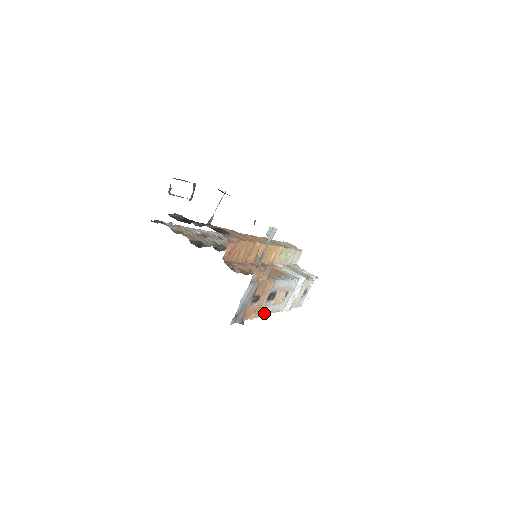
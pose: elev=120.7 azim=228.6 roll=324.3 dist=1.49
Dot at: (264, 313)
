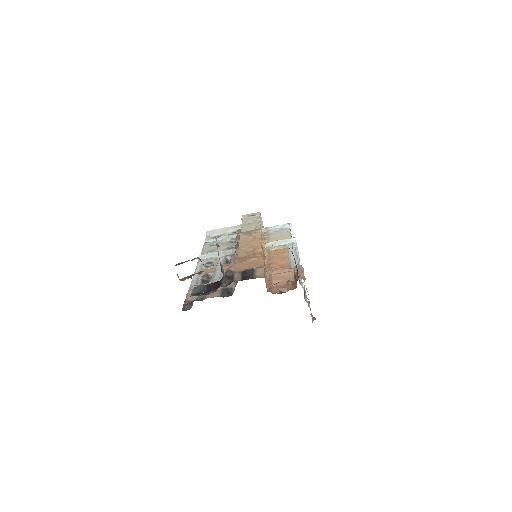
Dot at: occluded
